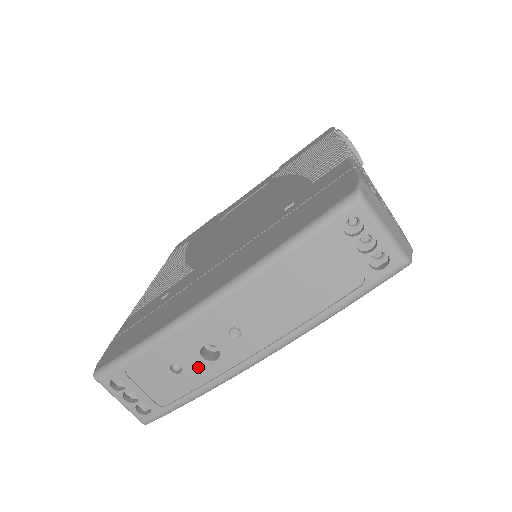
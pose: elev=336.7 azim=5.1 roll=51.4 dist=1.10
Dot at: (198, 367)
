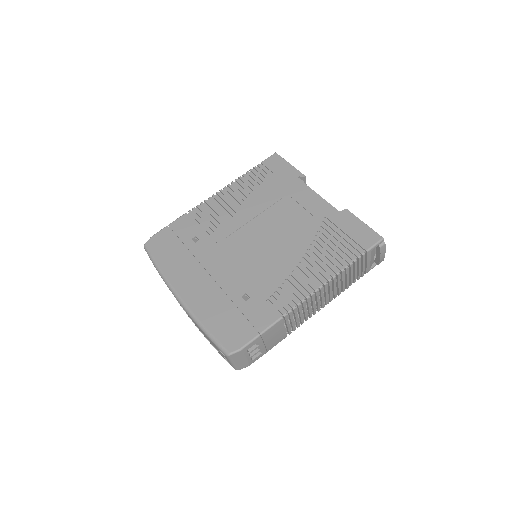
Dot at: occluded
